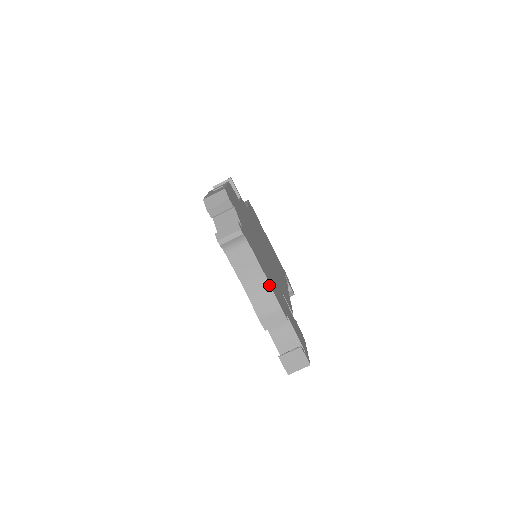
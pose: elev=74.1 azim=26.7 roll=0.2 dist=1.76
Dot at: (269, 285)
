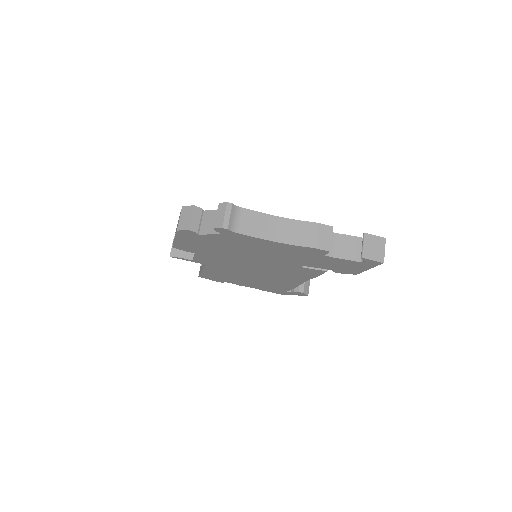
Dot at: (291, 220)
